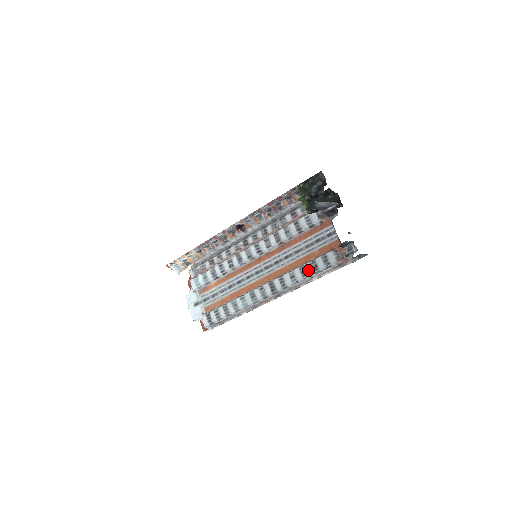
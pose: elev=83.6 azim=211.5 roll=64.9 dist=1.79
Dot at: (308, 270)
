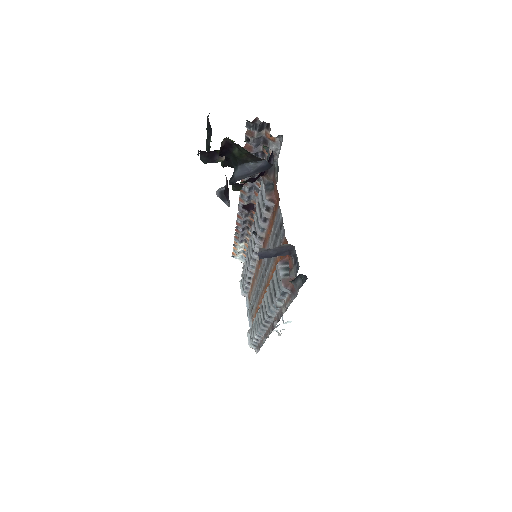
Dot at: (271, 293)
